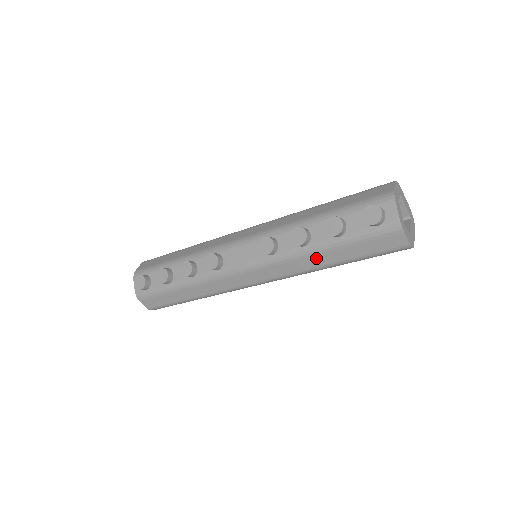
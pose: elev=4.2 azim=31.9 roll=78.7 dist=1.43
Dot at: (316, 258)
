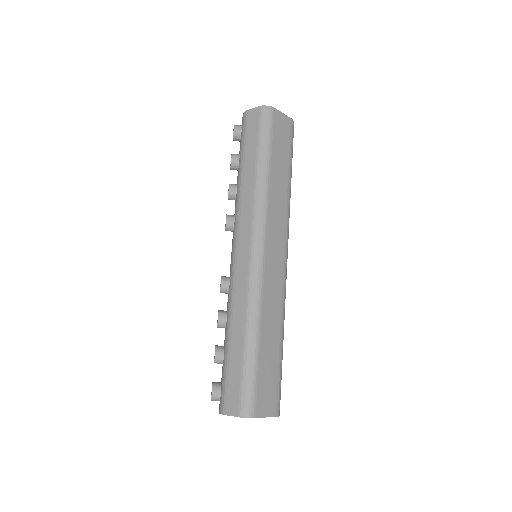
Dot at: (246, 181)
